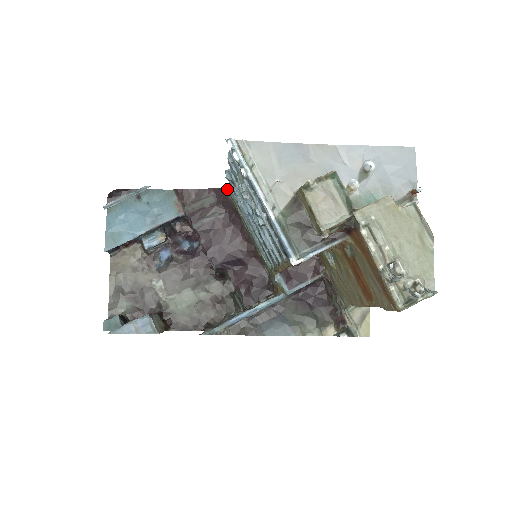
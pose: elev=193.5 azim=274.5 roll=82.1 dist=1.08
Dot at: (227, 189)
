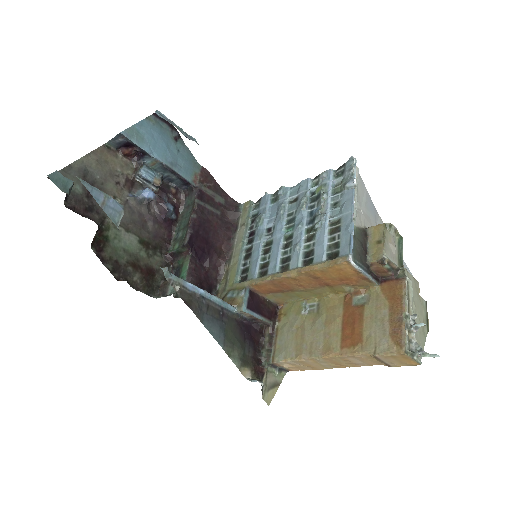
Dot at: (242, 206)
